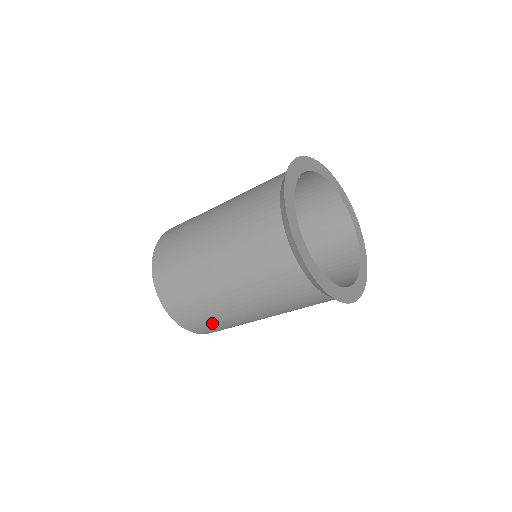
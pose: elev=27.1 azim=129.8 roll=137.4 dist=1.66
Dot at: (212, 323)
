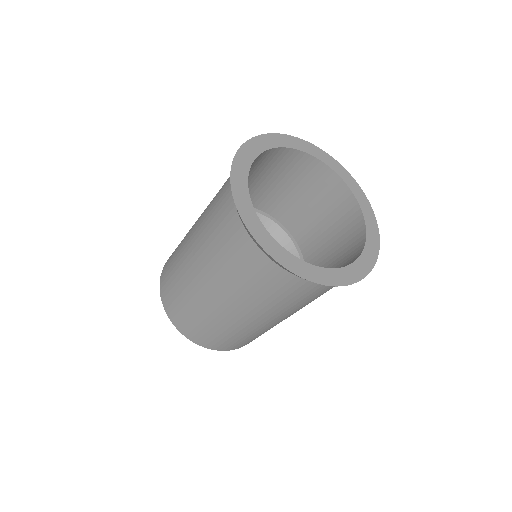
Dot at: (258, 336)
